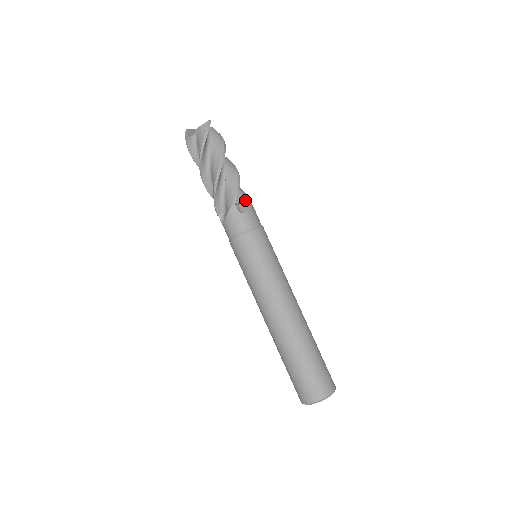
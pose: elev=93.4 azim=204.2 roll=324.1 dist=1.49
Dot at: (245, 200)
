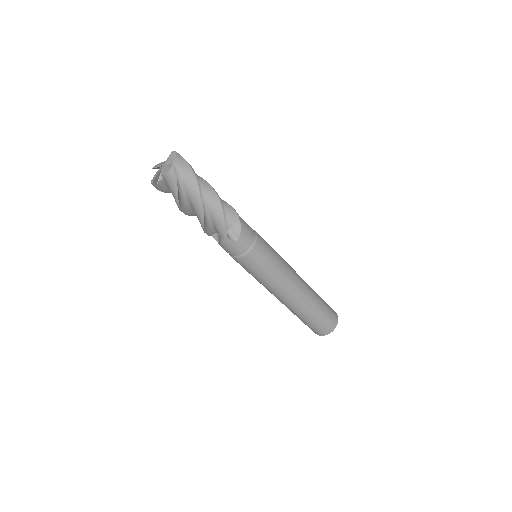
Dot at: (234, 222)
